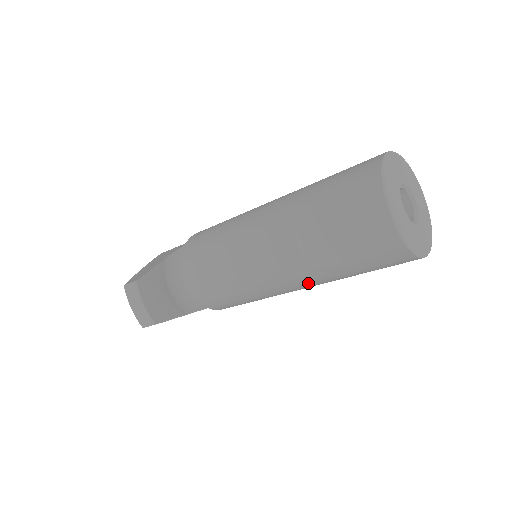
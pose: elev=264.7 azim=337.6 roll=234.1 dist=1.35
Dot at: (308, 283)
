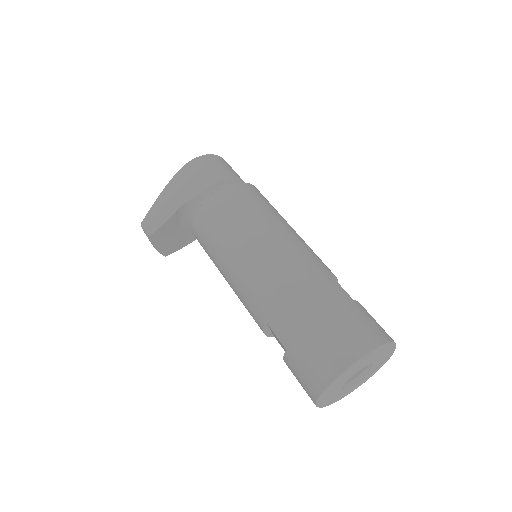
Dot at: occluded
